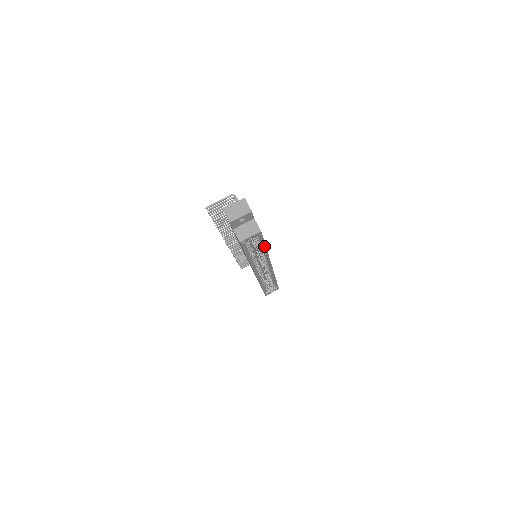
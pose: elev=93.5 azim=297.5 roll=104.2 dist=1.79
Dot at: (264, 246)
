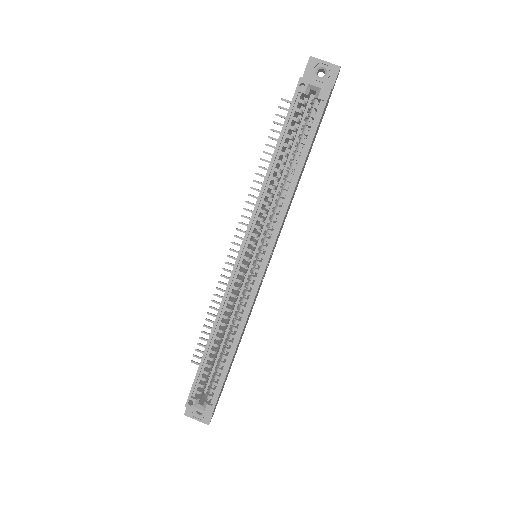
Dot at: (306, 153)
